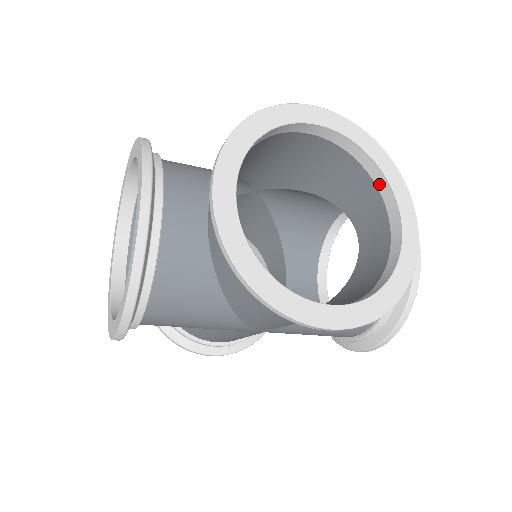
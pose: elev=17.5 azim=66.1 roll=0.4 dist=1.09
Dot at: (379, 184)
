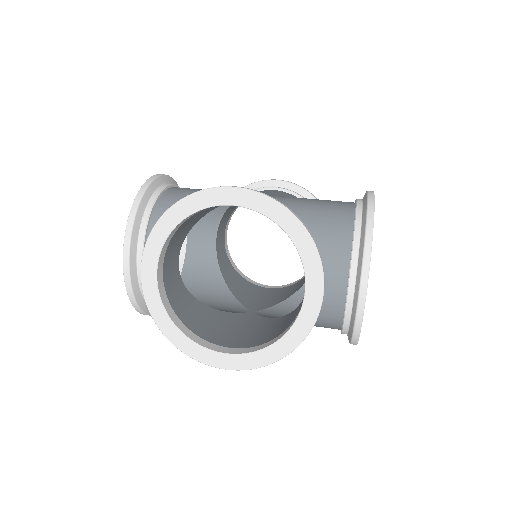
Dot at: occluded
